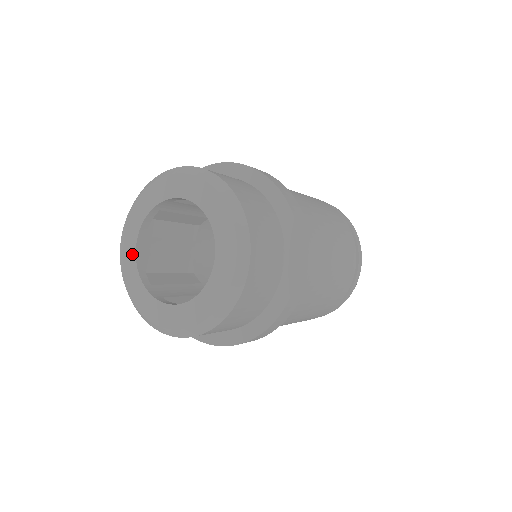
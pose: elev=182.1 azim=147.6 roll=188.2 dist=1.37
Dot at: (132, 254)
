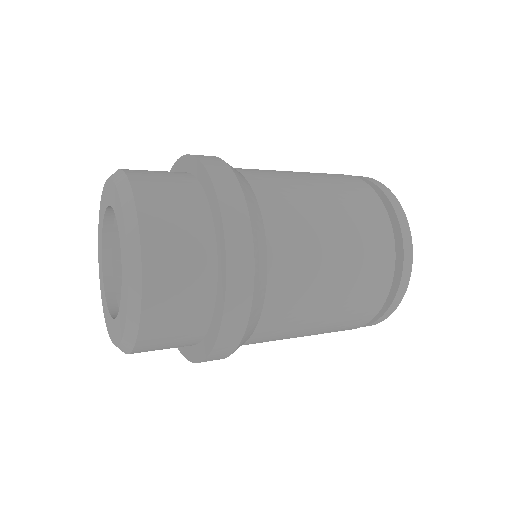
Dot at: (104, 297)
